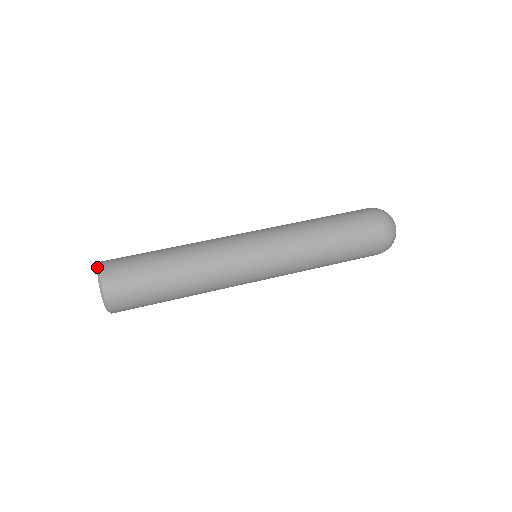
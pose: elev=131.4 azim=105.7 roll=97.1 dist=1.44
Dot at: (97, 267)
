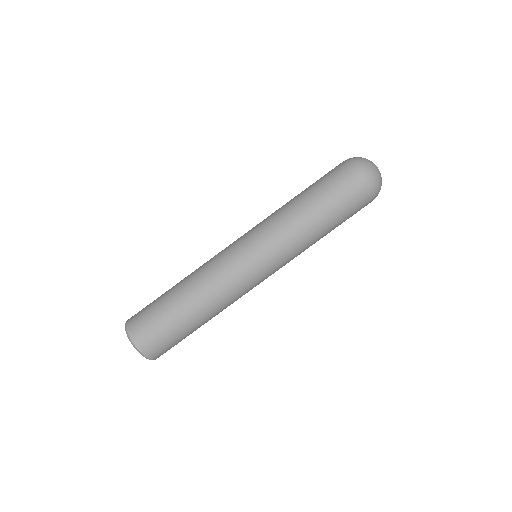
Dot at: (125, 329)
